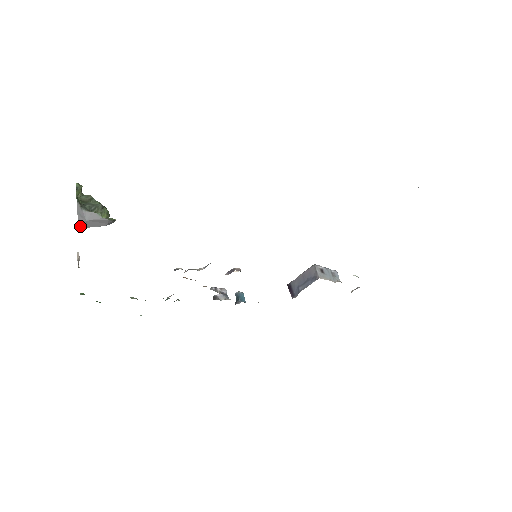
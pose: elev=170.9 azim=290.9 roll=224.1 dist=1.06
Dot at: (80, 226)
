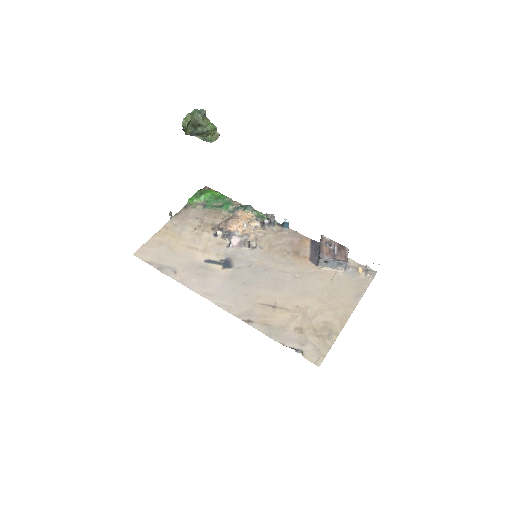
Dot at: occluded
